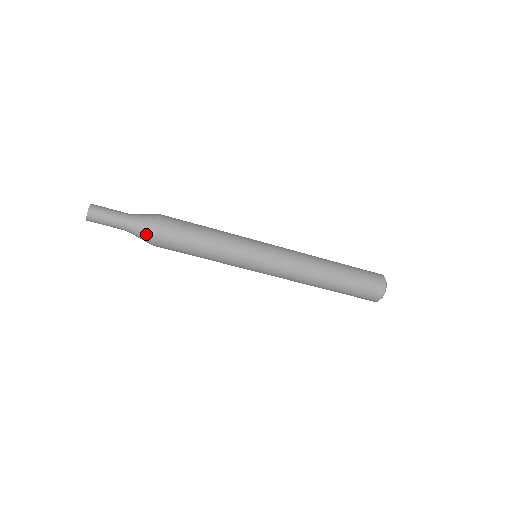
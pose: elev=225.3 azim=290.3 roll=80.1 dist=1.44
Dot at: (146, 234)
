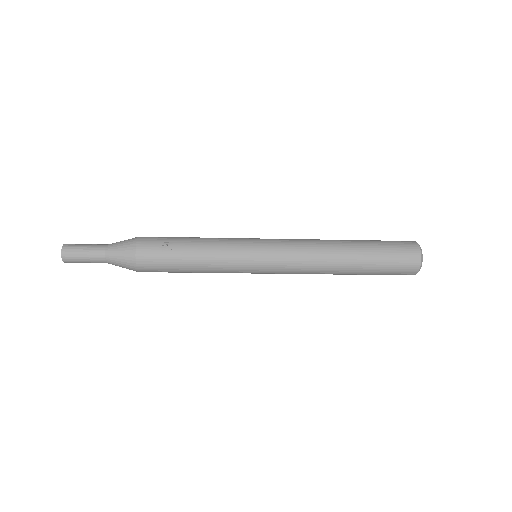
Dot at: (126, 264)
